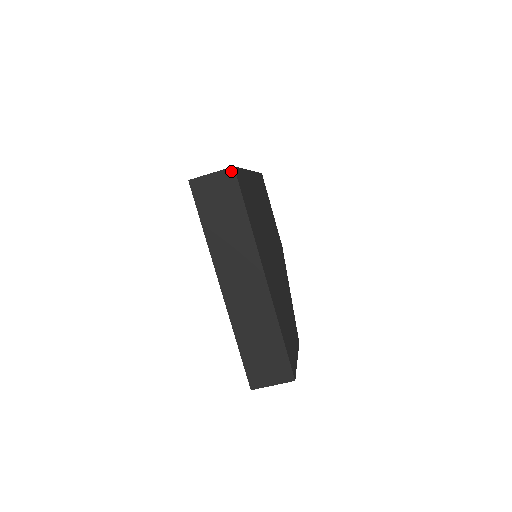
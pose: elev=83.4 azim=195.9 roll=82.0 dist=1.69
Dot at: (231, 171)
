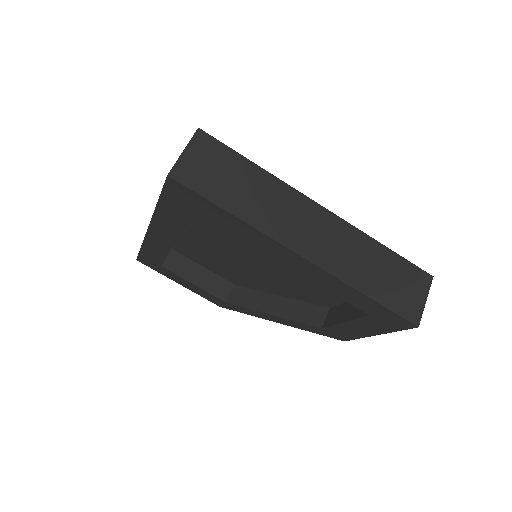
Dot at: (200, 134)
